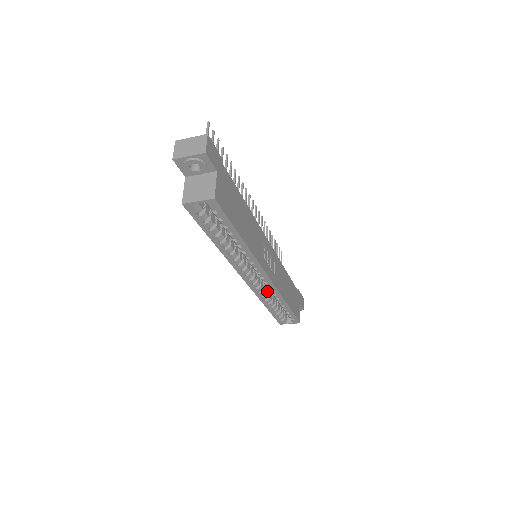
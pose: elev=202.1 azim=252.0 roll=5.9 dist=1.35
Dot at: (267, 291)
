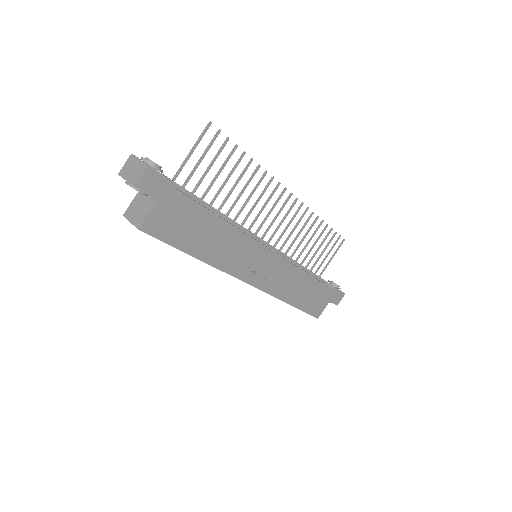
Dot at: occluded
